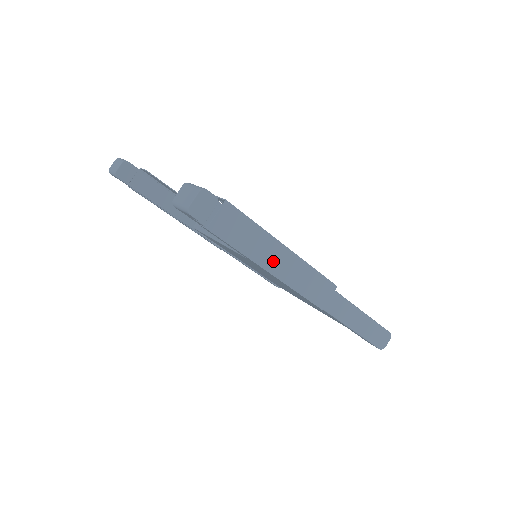
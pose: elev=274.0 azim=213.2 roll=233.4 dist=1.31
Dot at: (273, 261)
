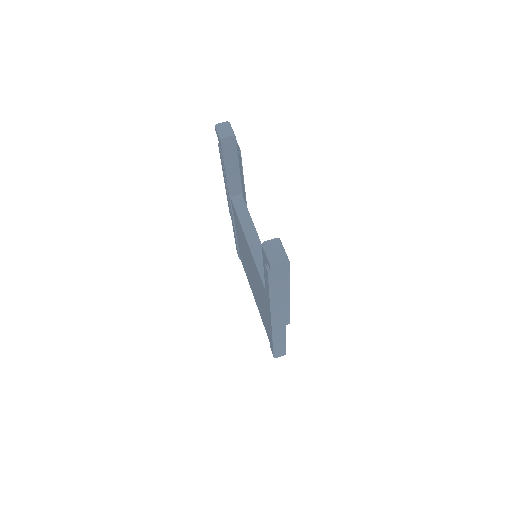
Dot at: (277, 299)
